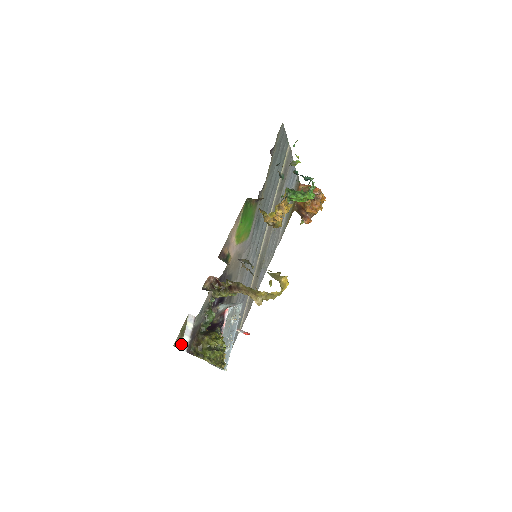
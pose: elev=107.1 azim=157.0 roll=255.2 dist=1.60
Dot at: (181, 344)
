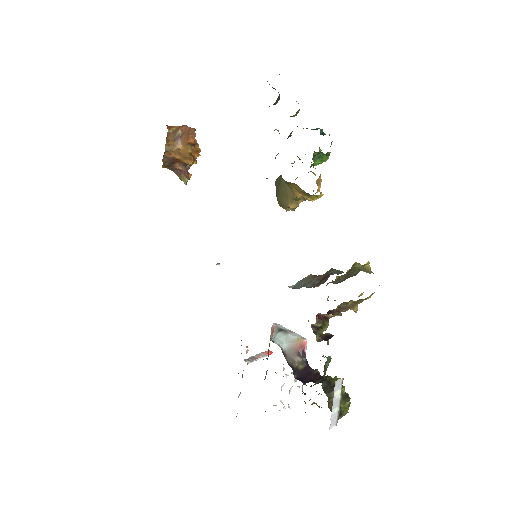
Dot at: occluded
